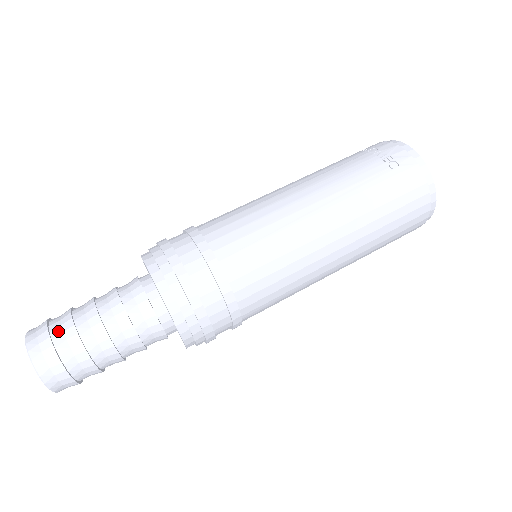
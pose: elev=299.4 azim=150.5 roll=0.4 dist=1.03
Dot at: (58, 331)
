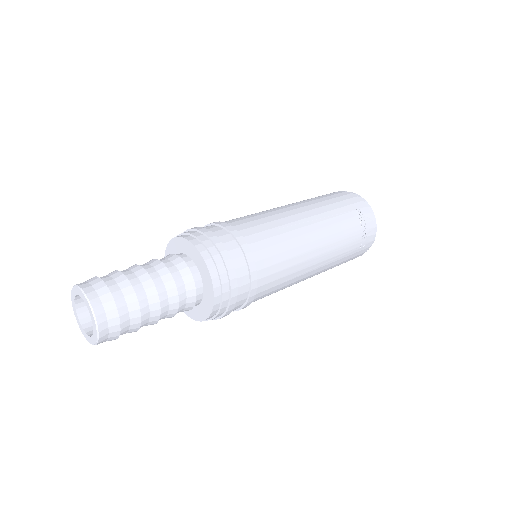
Dot at: (126, 318)
